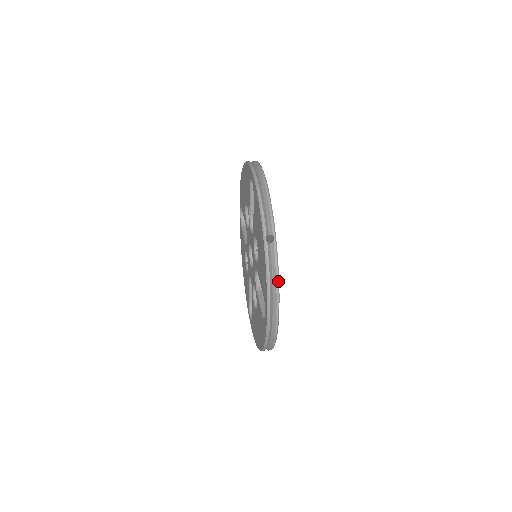
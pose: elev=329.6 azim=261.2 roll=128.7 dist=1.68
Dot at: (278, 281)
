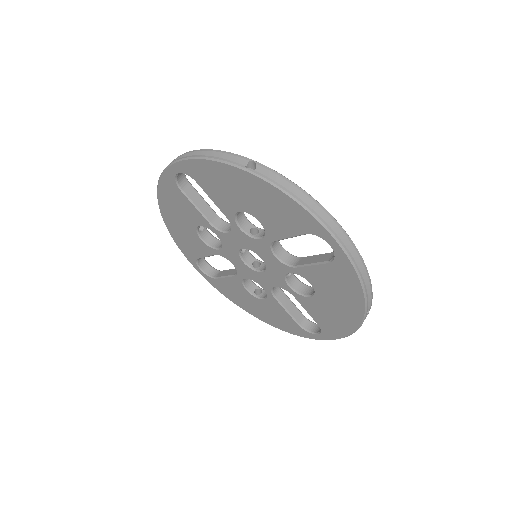
Dot at: (302, 190)
